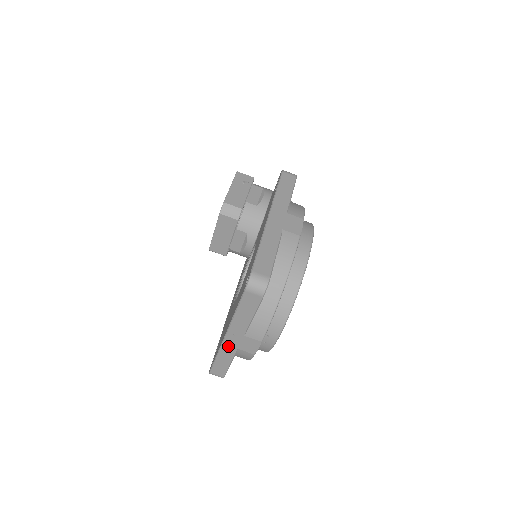
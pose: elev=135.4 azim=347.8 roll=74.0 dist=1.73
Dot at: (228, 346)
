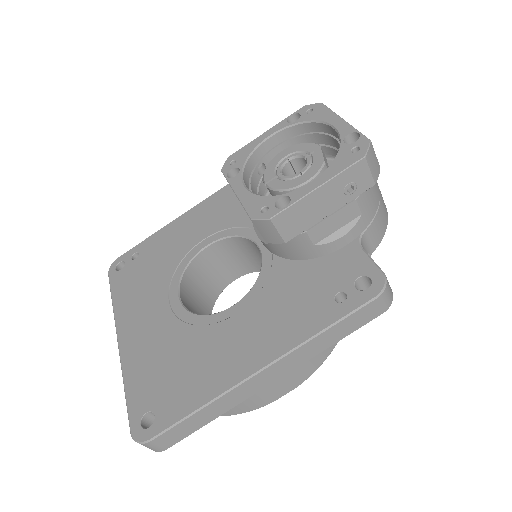
Dot at: occluded
